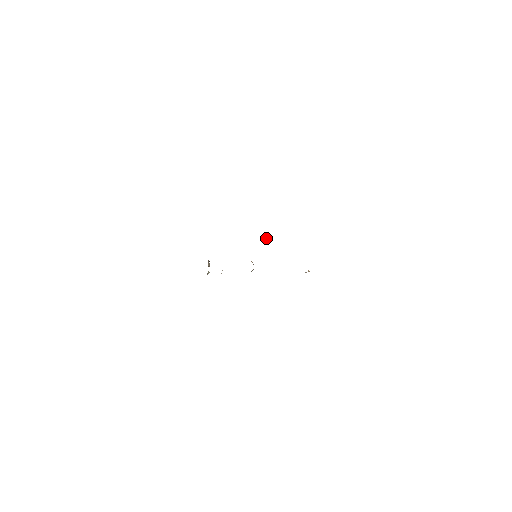
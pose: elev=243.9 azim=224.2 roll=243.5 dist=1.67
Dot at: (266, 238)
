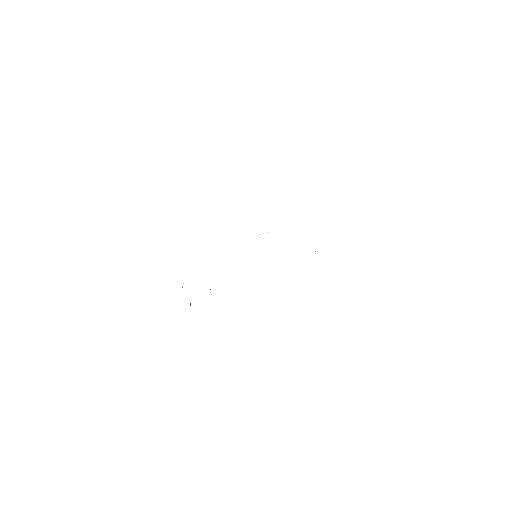
Dot at: occluded
